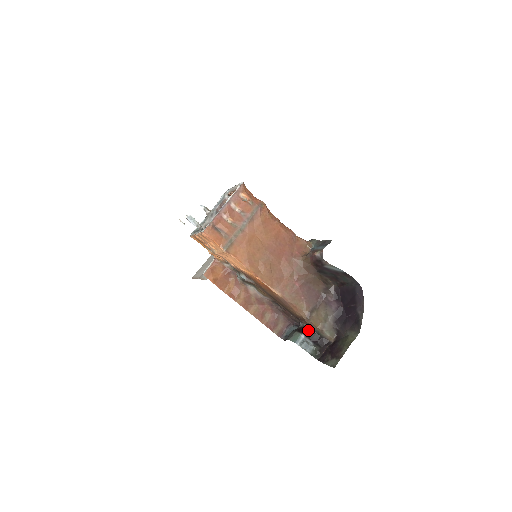
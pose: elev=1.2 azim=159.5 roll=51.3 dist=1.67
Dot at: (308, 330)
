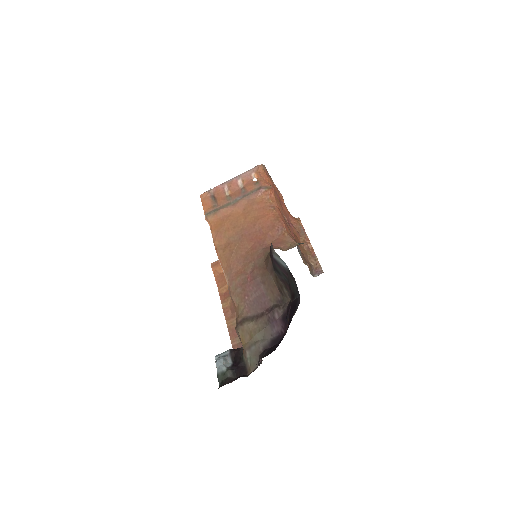
Dot at: (238, 349)
